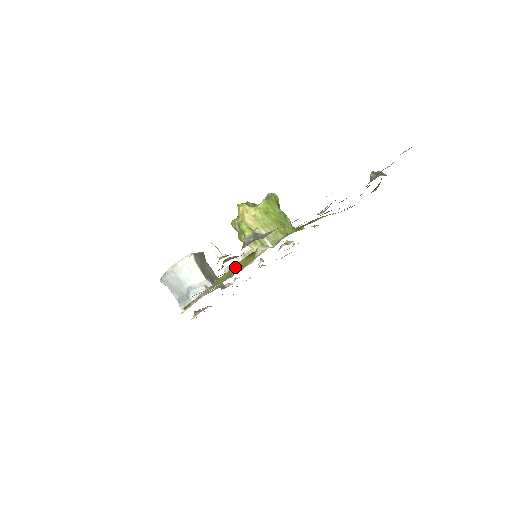
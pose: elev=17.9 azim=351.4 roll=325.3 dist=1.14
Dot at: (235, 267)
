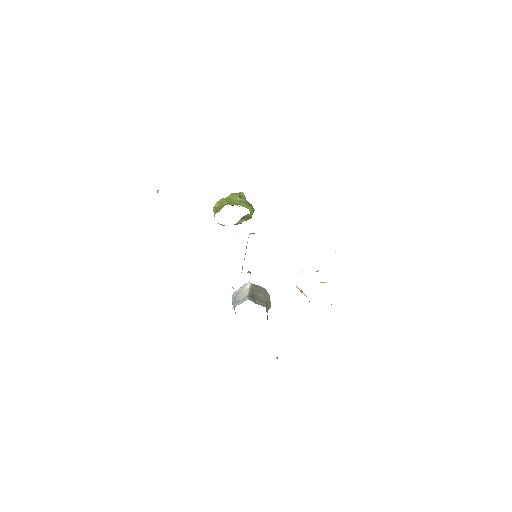
Dot at: occluded
